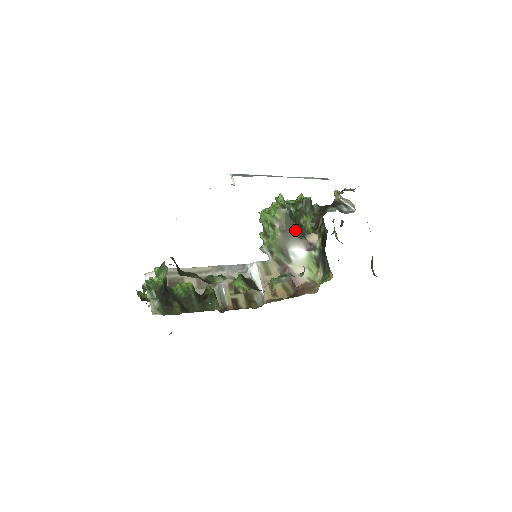
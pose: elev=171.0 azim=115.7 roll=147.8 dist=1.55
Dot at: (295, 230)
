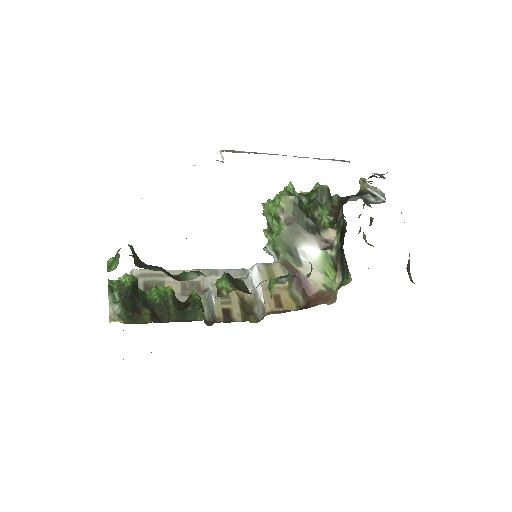
Dot at: (306, 223)
